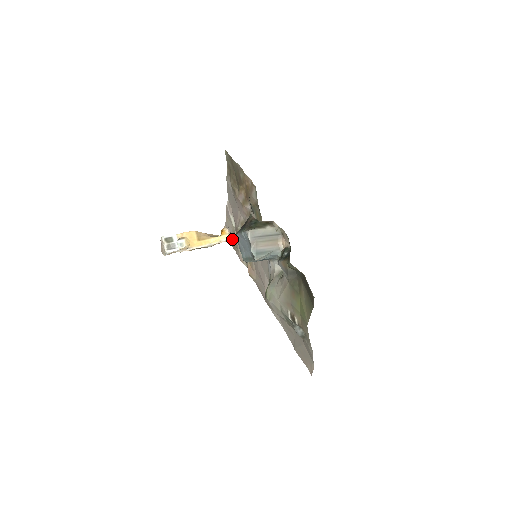
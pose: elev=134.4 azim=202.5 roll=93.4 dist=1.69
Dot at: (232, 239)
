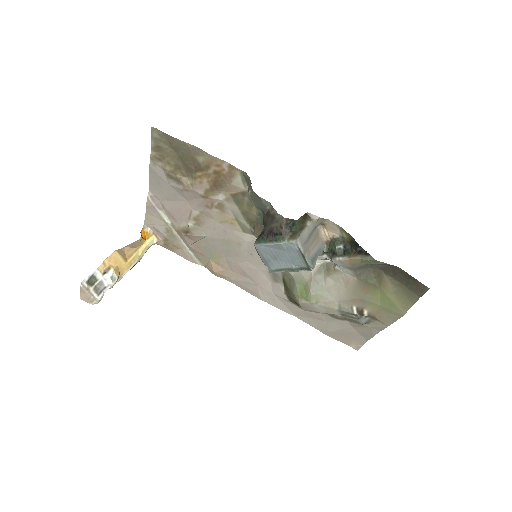
Dot at: (162, 239)
